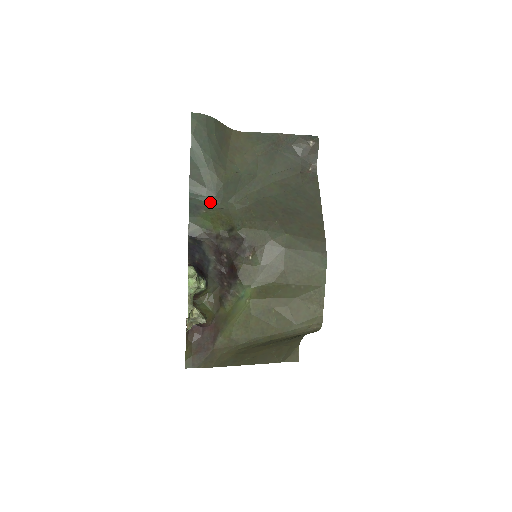
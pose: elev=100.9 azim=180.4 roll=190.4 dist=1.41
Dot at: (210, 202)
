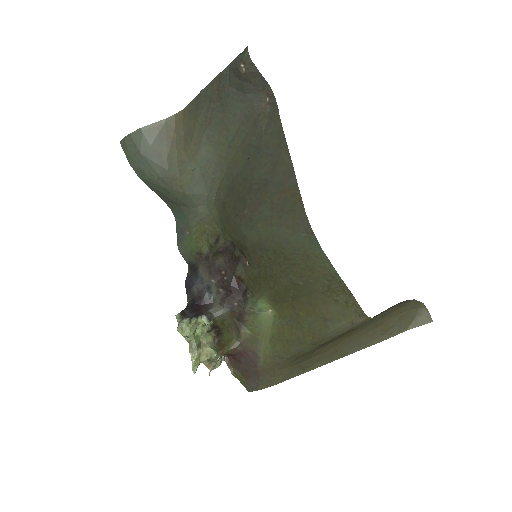
Dot at: (190, 218)
